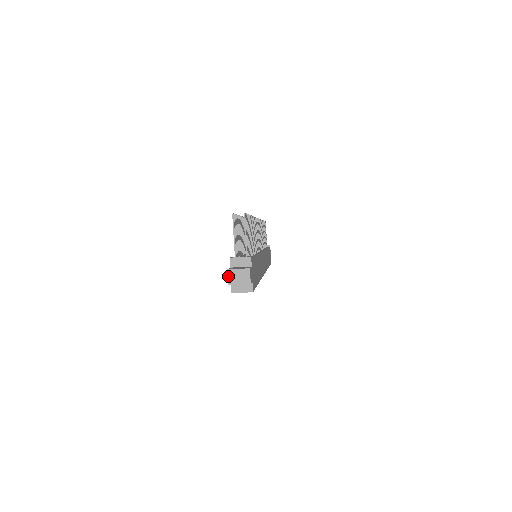
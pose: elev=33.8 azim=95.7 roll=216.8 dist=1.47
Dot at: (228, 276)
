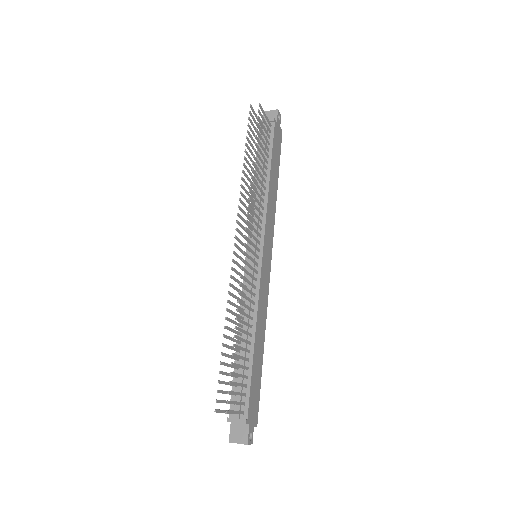
Dot at: (231, 442)
